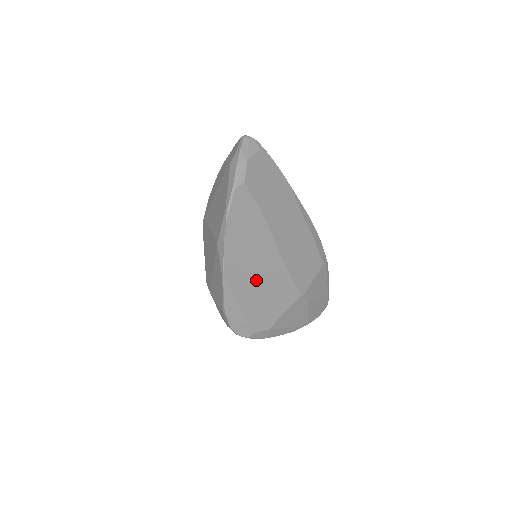
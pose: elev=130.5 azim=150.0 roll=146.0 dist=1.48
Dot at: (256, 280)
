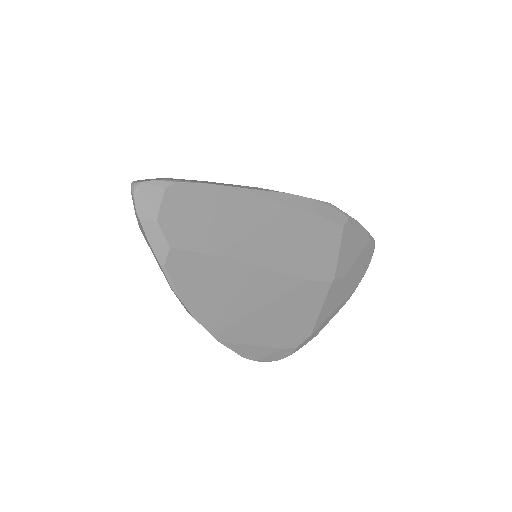
Dot at: (263, 314)
